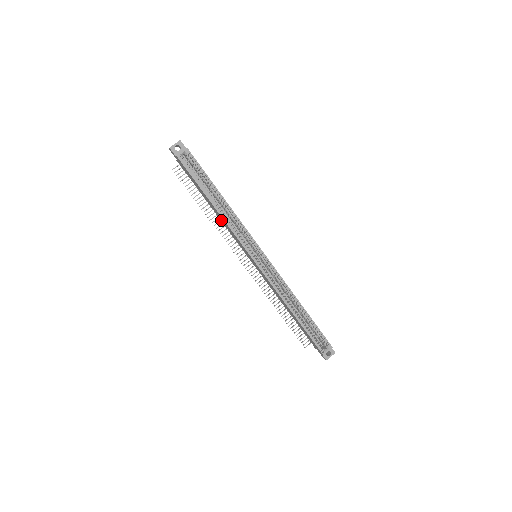
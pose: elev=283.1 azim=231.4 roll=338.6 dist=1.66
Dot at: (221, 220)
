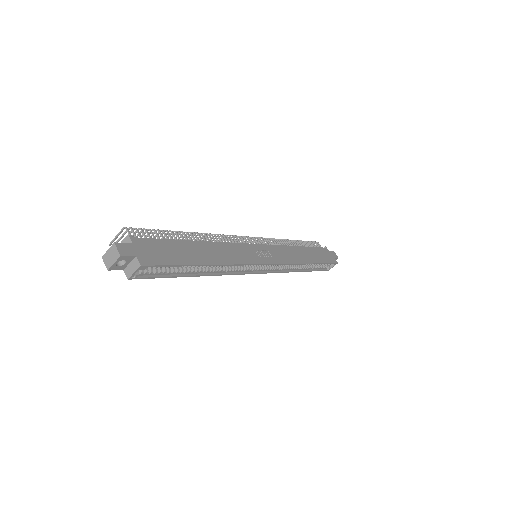
Dot at: occluded
